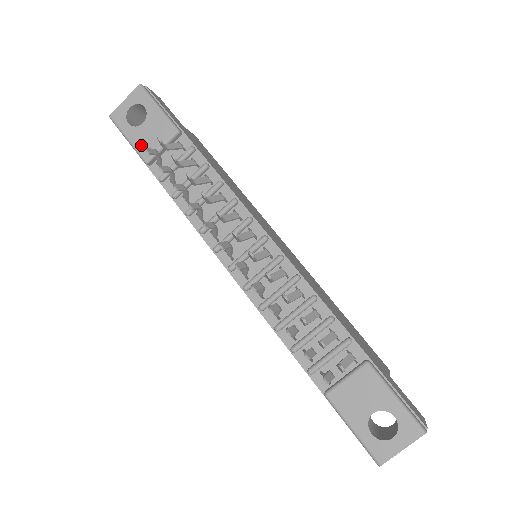
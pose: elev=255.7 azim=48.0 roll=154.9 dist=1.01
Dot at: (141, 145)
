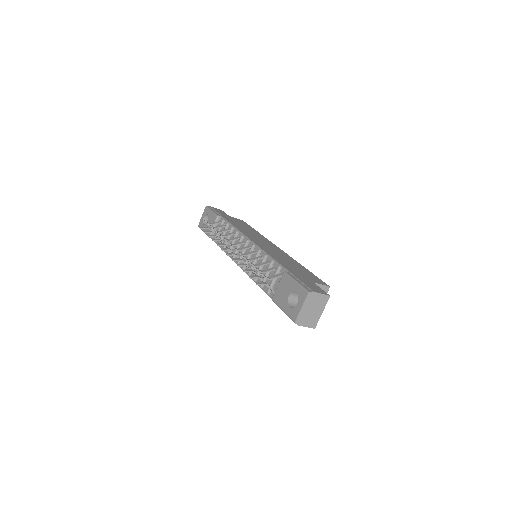
Dot at: occluded
